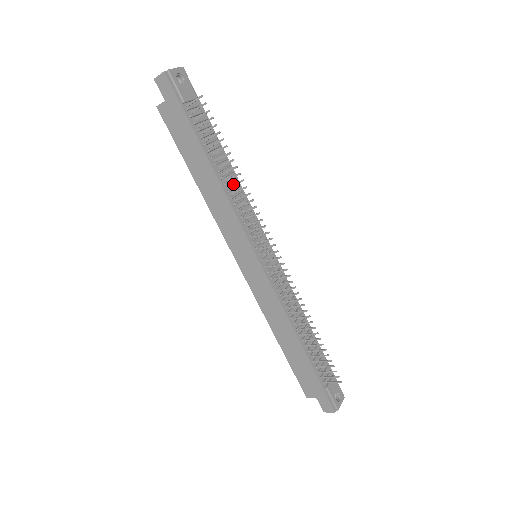
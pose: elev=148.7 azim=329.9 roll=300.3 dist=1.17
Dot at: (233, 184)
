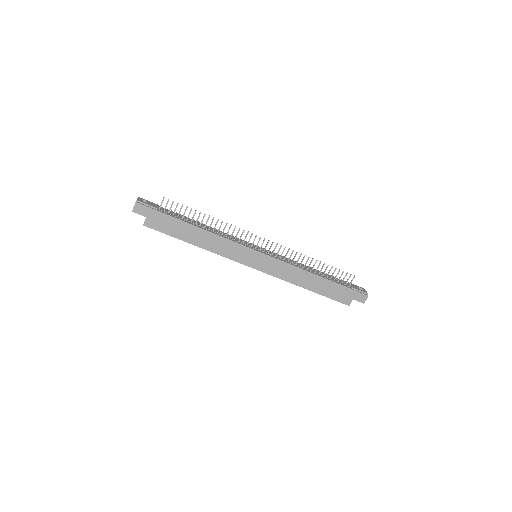
Dot at: (214, 227)
